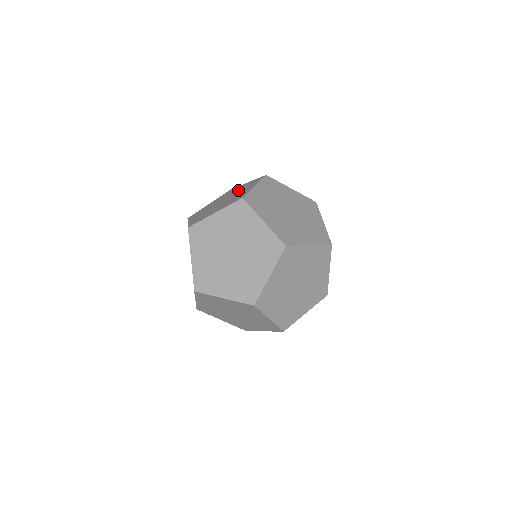
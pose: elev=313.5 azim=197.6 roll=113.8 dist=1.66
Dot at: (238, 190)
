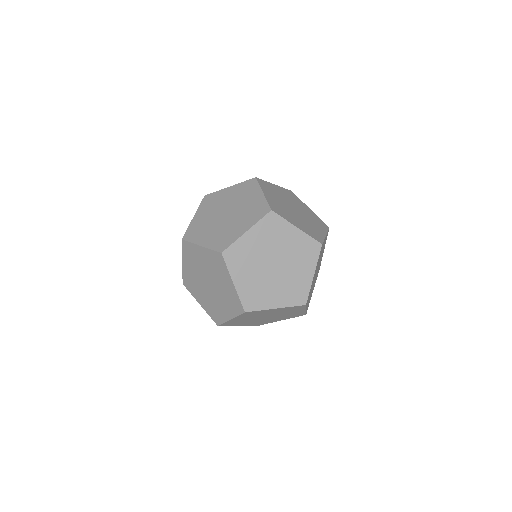
Dot at: (232, 198)
